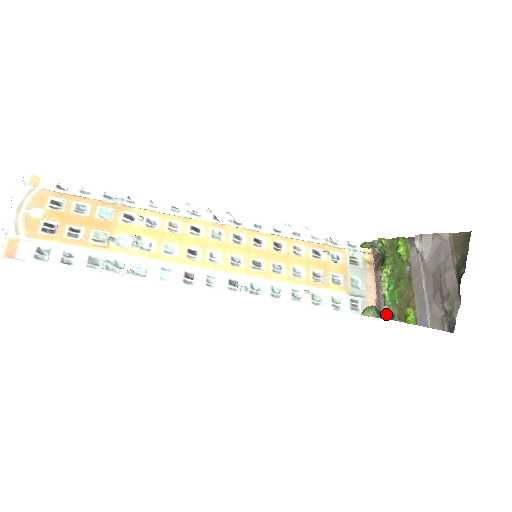
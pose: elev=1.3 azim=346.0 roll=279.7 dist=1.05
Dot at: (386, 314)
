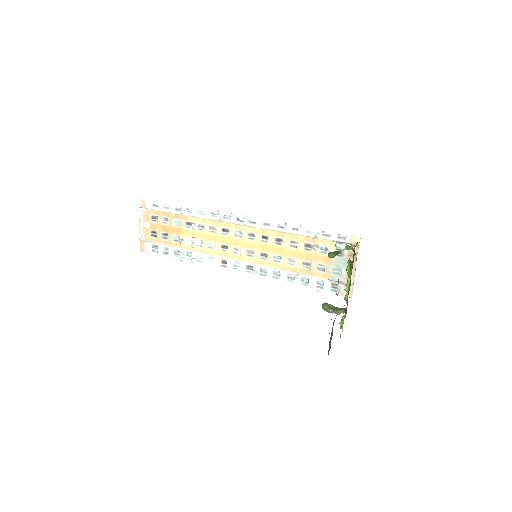
Dot at: (336, 311)
